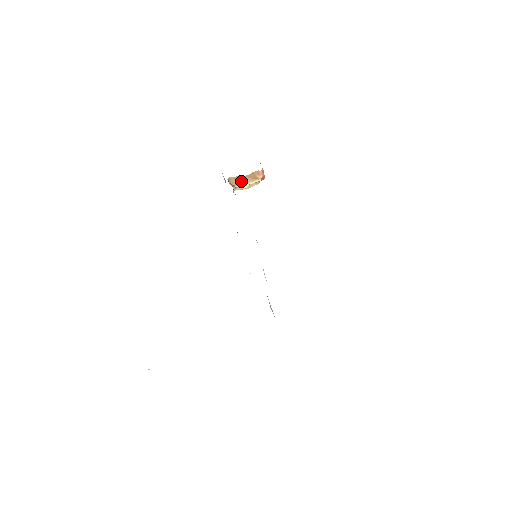
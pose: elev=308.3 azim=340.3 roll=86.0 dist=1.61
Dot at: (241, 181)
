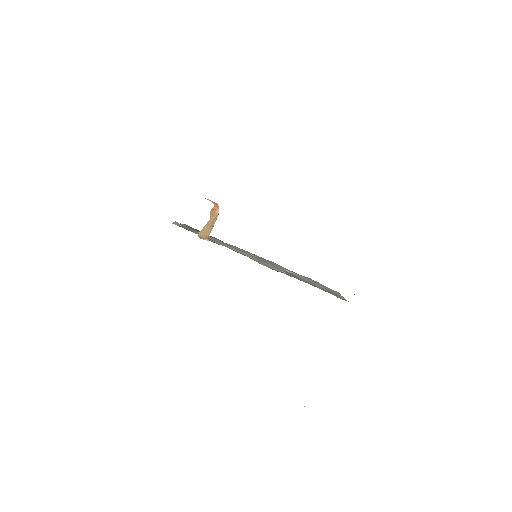
Dot at: (209, 229)
